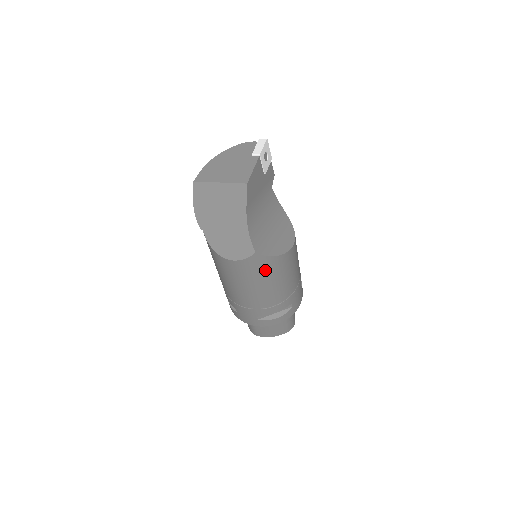
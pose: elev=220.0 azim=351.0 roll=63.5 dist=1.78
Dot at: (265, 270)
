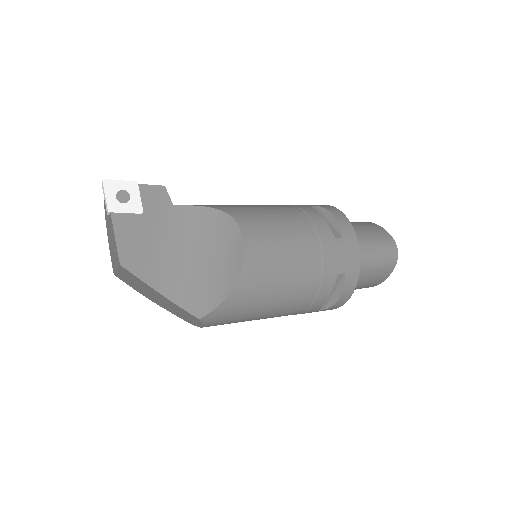
Dot at: (240, 309)
